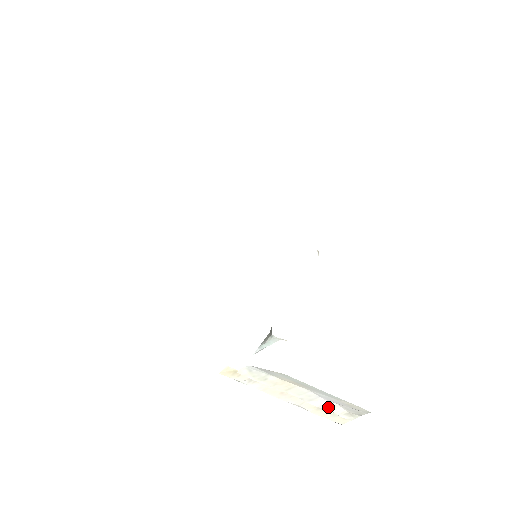
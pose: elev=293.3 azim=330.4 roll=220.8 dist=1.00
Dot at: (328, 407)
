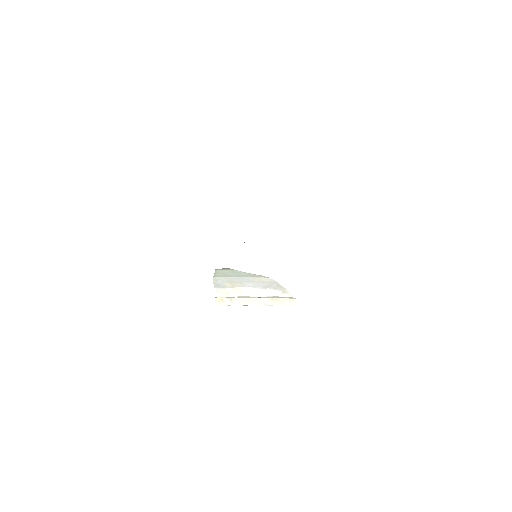
Dot at: (269, 294)
